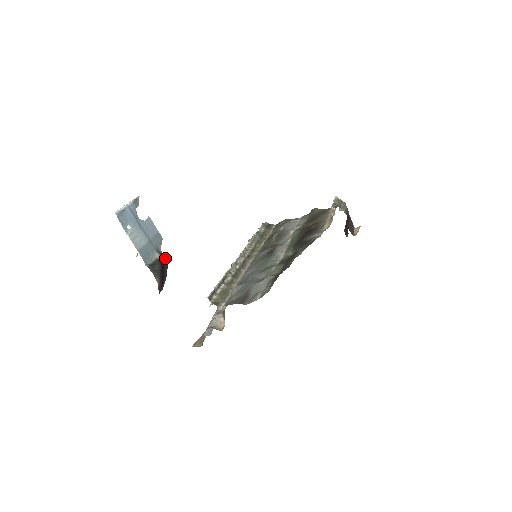
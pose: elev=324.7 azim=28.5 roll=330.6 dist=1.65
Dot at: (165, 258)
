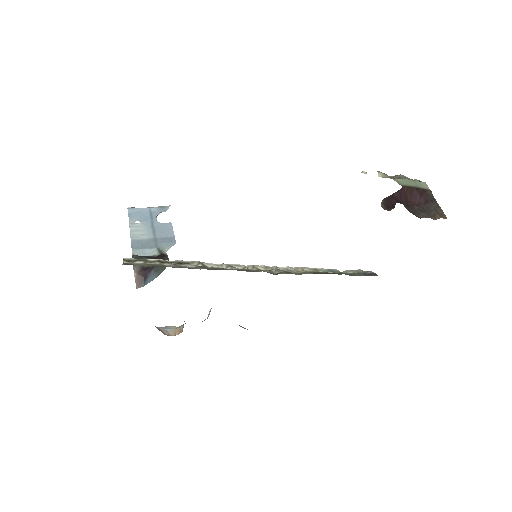
Dot at: (166, 259)
